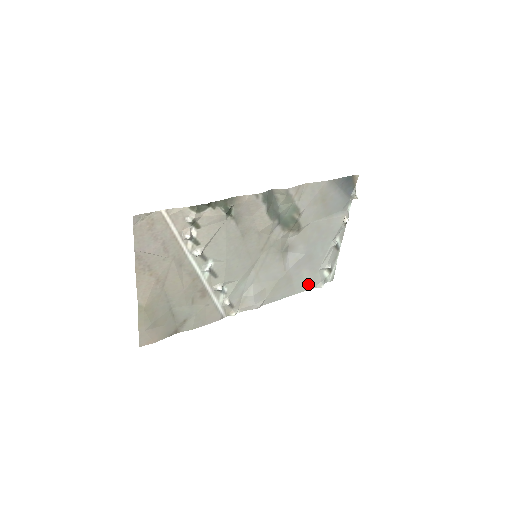
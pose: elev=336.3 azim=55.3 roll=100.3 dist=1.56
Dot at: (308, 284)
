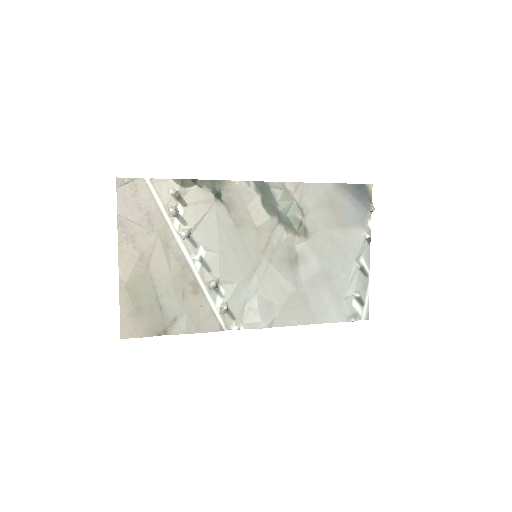
Dot at: (332, 314)
